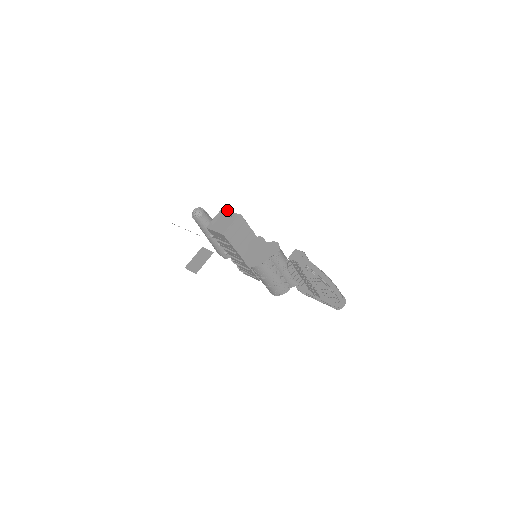
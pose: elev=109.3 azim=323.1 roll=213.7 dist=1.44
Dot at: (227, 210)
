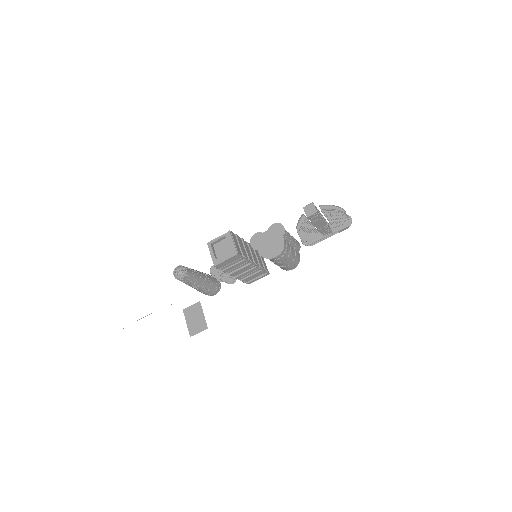
Dot at: (213, 240)
